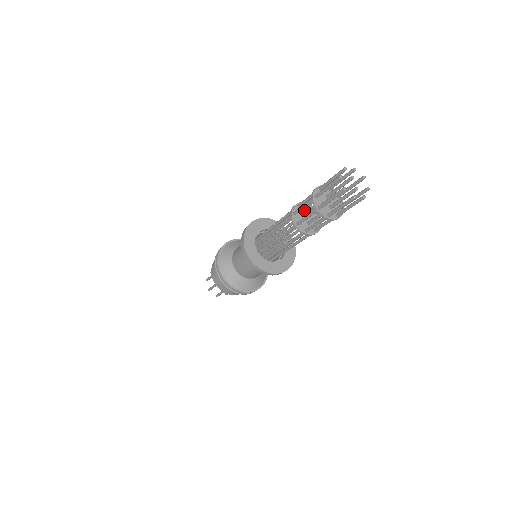
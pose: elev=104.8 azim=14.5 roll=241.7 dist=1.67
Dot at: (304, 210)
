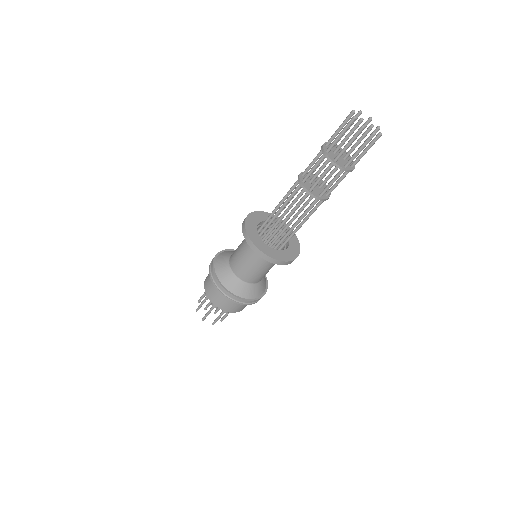
Dot at: (307, 181)
